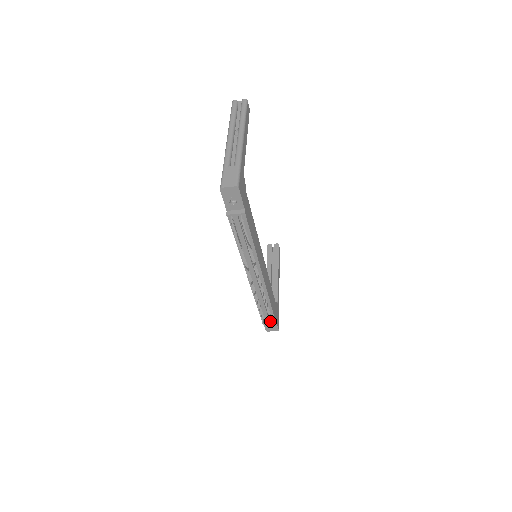
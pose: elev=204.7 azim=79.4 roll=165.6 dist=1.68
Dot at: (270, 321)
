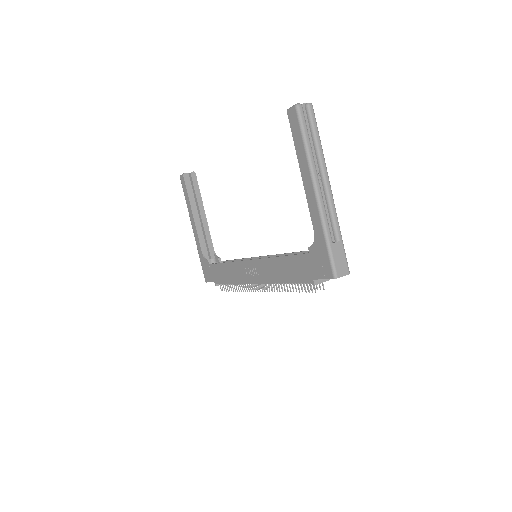
Dot at: occluded
